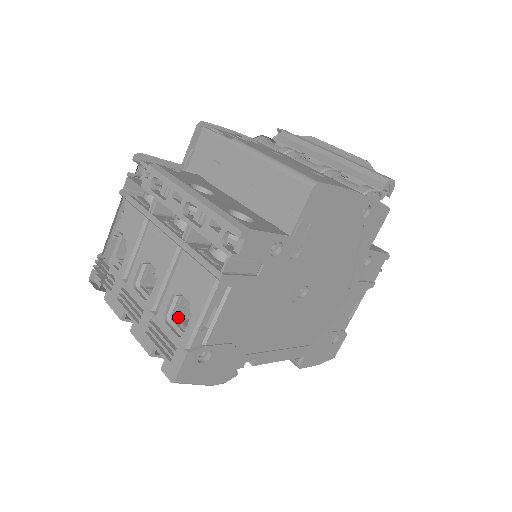
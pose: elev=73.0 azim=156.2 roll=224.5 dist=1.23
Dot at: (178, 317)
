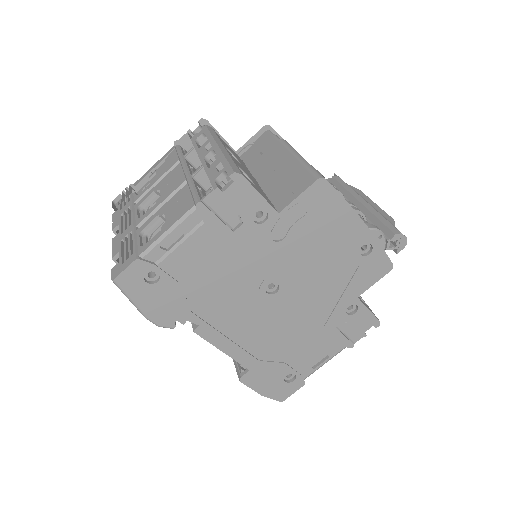
Dot at: occluded
